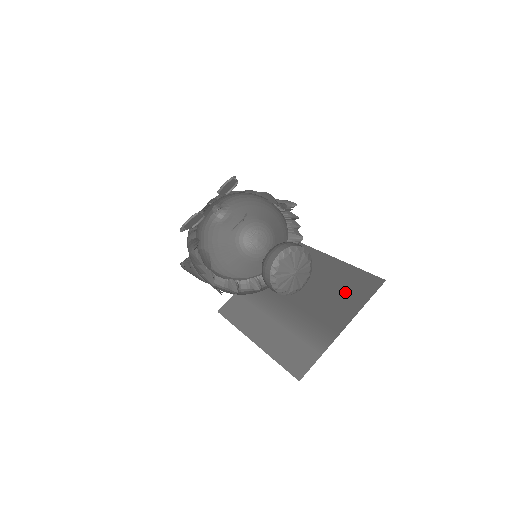
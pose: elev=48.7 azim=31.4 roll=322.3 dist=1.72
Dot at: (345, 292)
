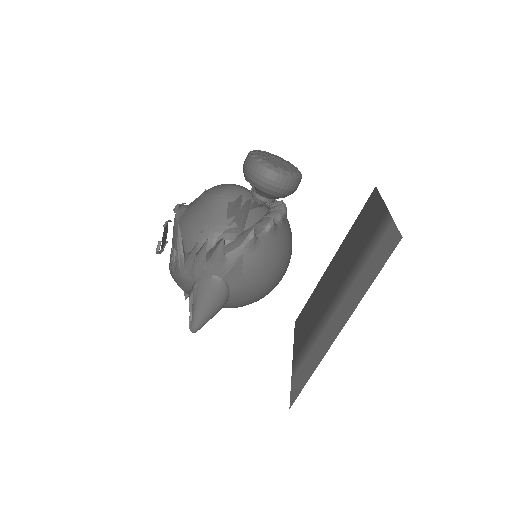
Dot at: (362, 224)
